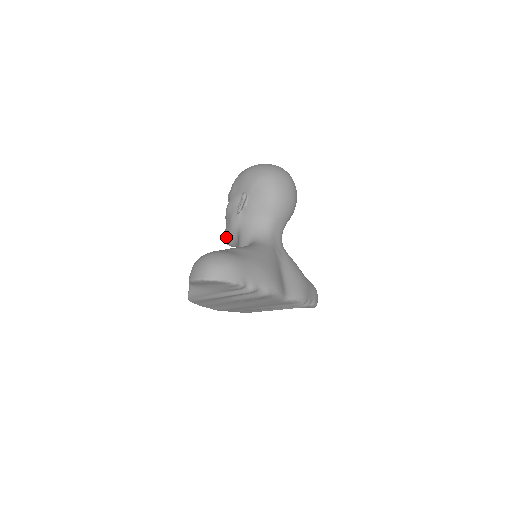
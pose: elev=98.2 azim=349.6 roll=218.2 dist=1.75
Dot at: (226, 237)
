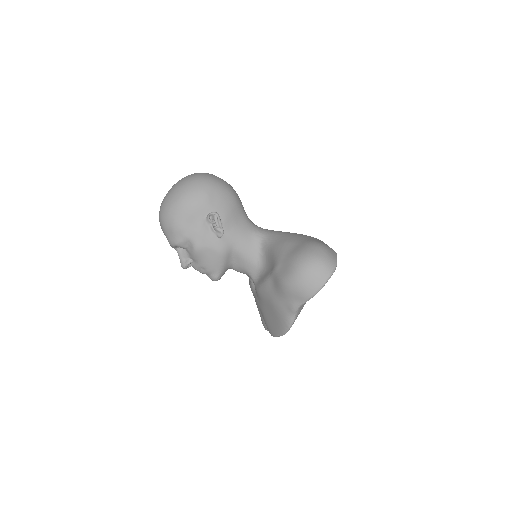
Dot at: (217, 273)
